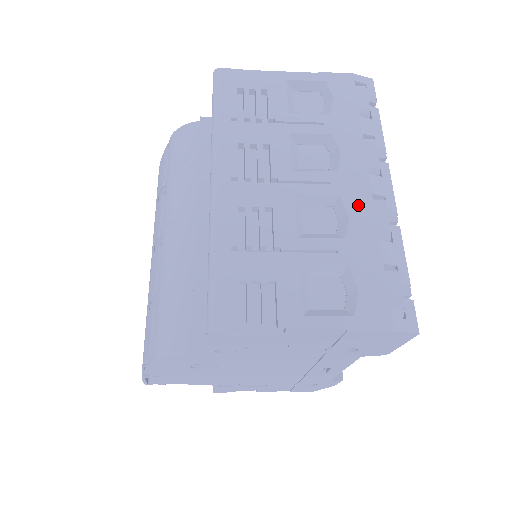
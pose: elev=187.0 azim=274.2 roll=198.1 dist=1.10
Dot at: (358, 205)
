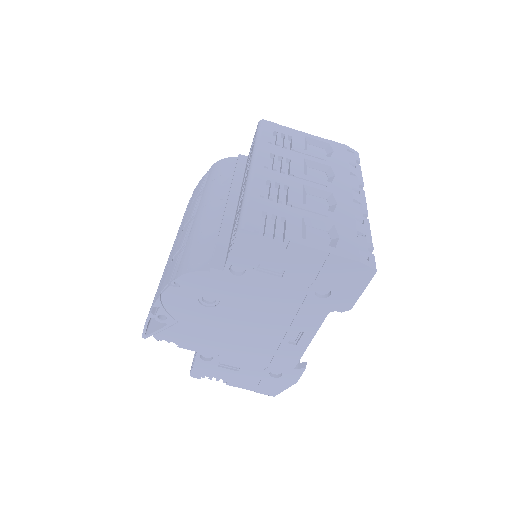
Dot at: (344, 200)
